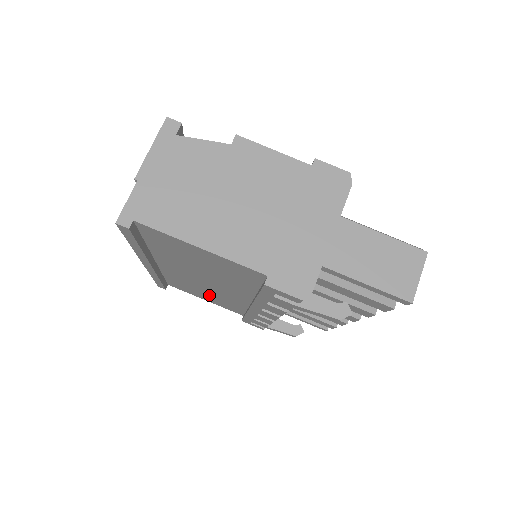
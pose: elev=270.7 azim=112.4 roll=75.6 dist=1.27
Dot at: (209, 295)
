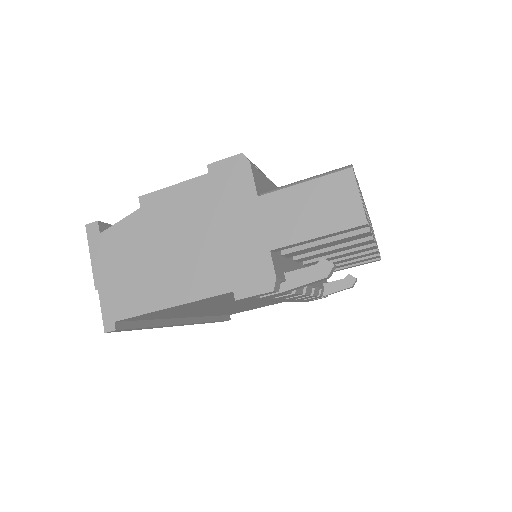
Dot at: (257, 305)
